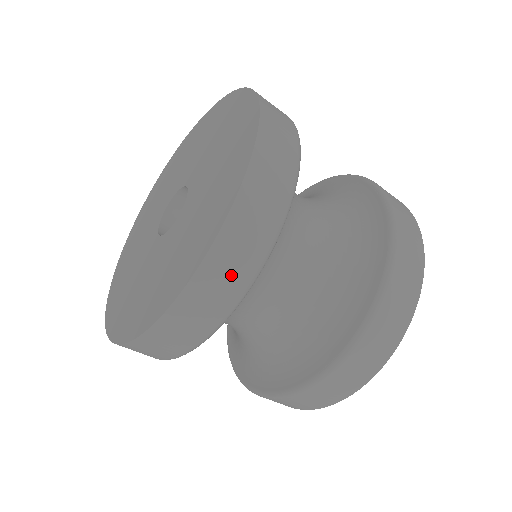
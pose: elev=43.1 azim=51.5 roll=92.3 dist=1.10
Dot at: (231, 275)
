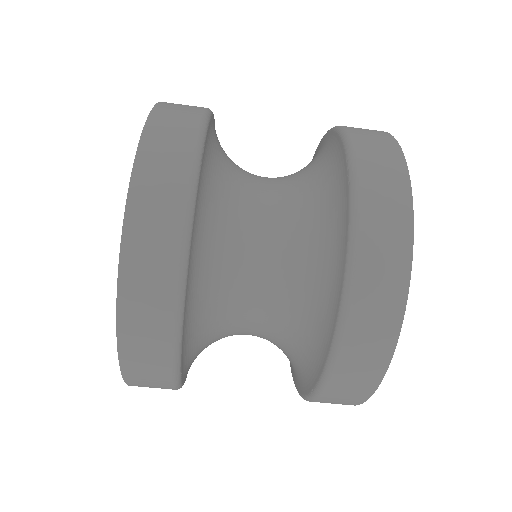
Dot at: (181, 118)
